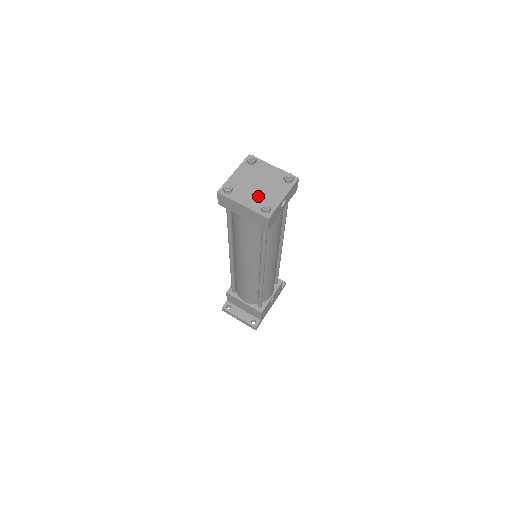
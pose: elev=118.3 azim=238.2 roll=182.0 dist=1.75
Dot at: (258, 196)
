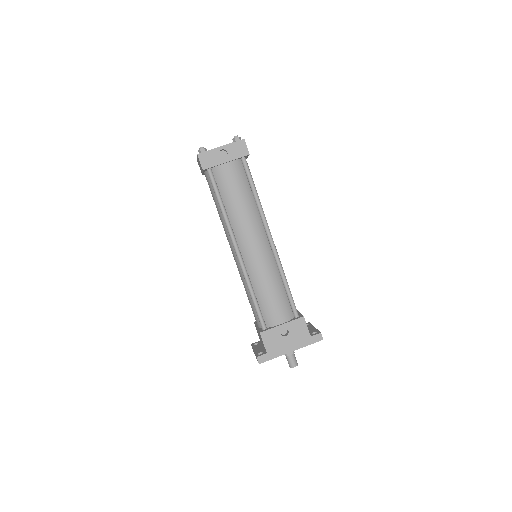
Dot at: occluded
